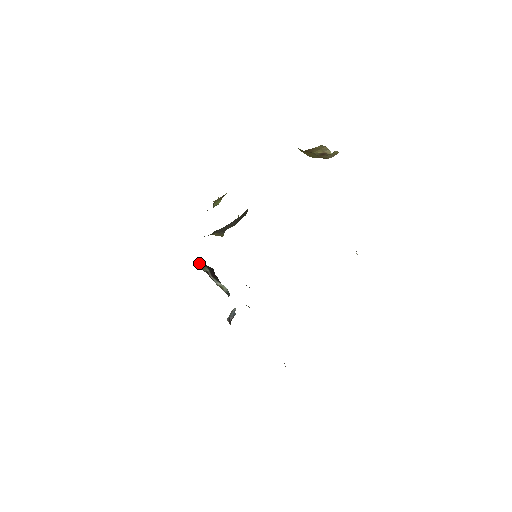
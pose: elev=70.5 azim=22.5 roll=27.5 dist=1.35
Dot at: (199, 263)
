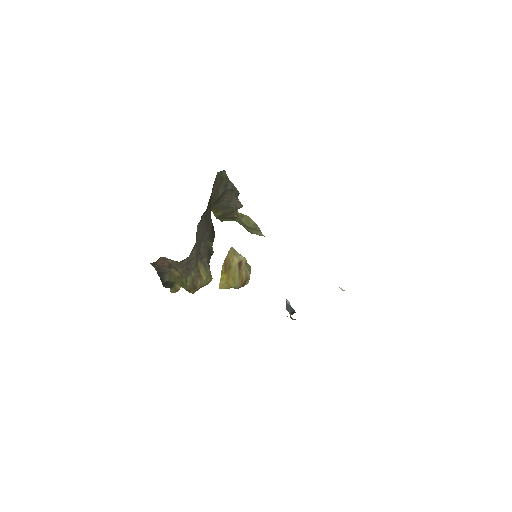
Dot at: occluded
